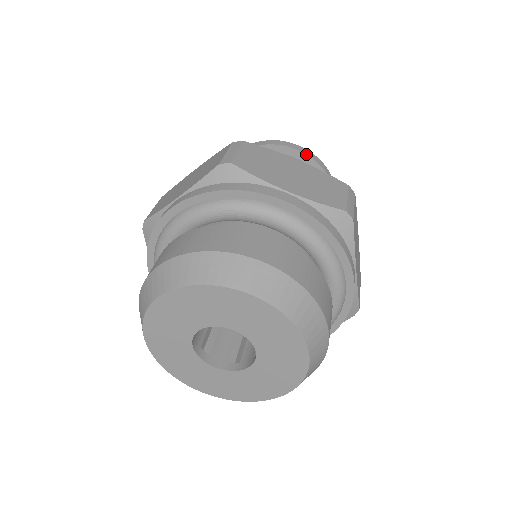
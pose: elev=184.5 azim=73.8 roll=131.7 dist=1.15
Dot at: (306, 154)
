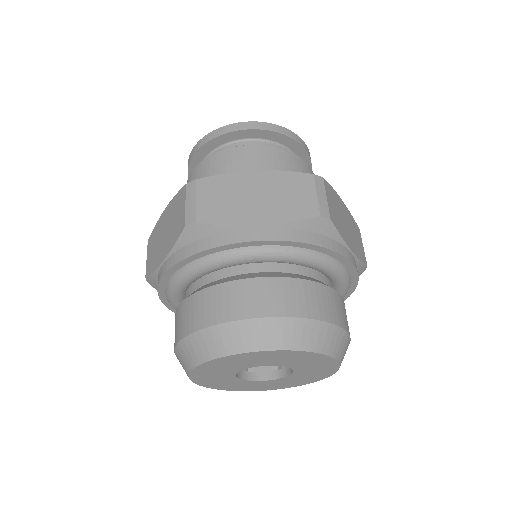
Dot at: (260, 129)
